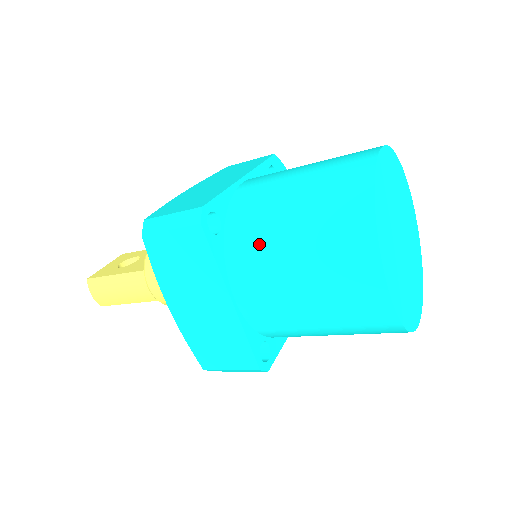
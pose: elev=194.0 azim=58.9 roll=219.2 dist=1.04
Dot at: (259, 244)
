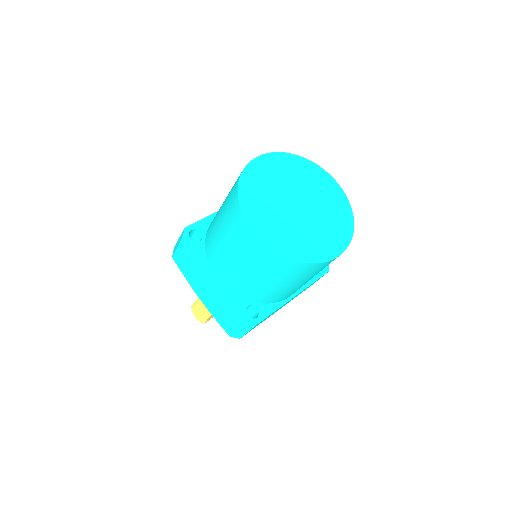
Dot at: (213, 238)
